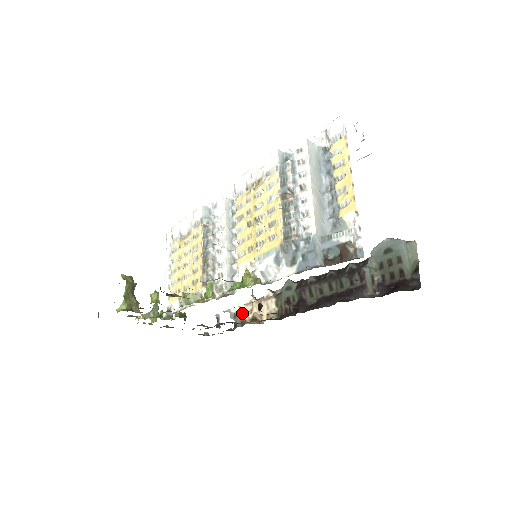
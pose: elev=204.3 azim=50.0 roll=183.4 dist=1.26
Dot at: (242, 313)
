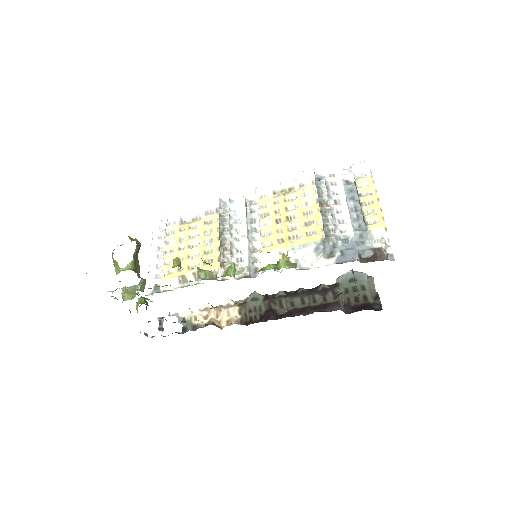
Dot at: (194, 318)
